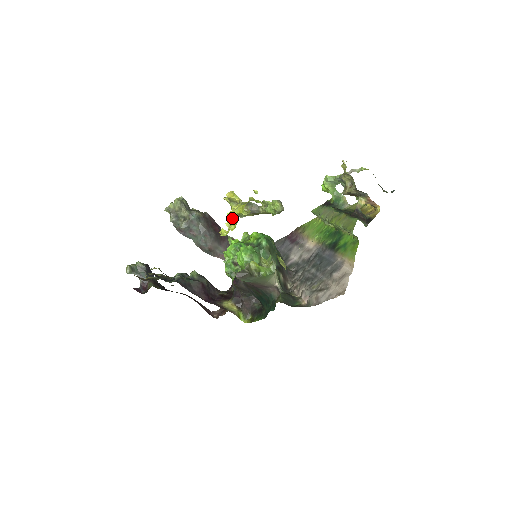
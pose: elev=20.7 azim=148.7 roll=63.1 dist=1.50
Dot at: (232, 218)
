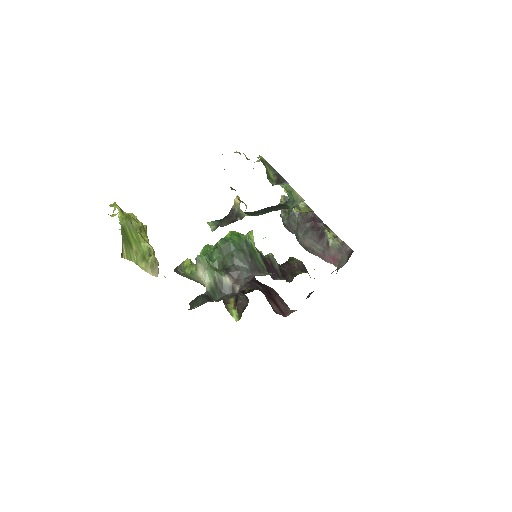
Dot at: occluded
